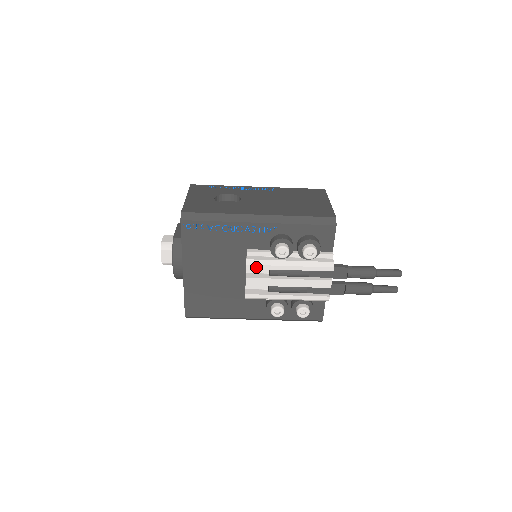
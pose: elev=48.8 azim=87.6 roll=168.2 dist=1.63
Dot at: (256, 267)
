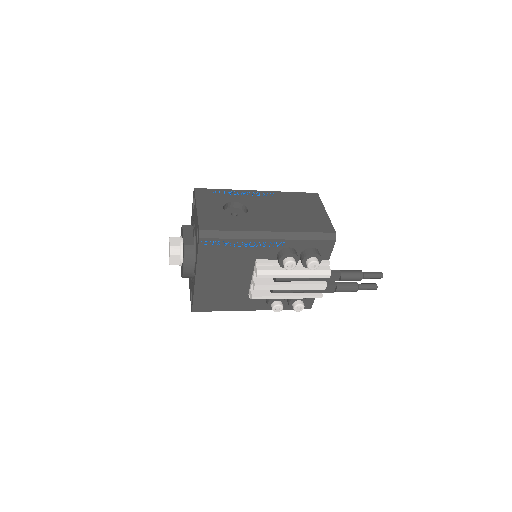
Dot at: (265, 277)
